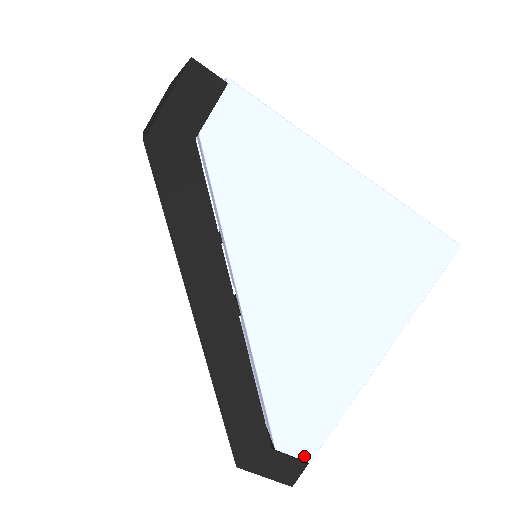
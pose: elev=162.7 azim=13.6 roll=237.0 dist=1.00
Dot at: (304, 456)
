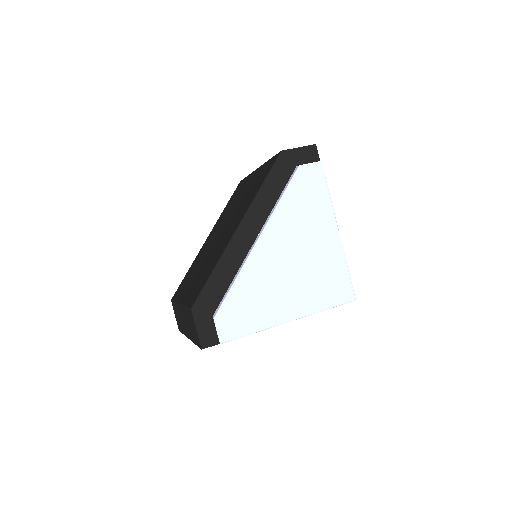
Dot at: (221, 337)
